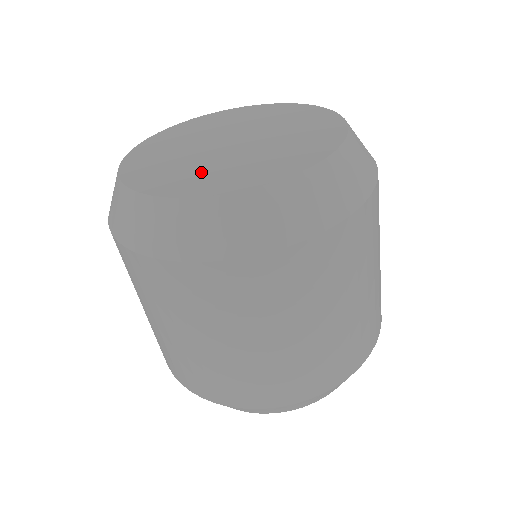
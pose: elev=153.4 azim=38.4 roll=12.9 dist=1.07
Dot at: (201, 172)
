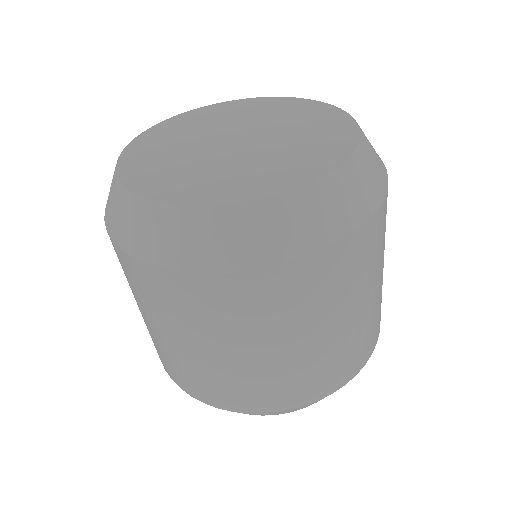
Dot at: (220, 175)
